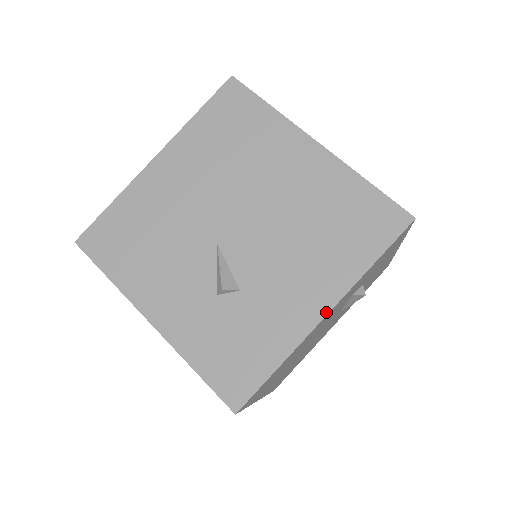
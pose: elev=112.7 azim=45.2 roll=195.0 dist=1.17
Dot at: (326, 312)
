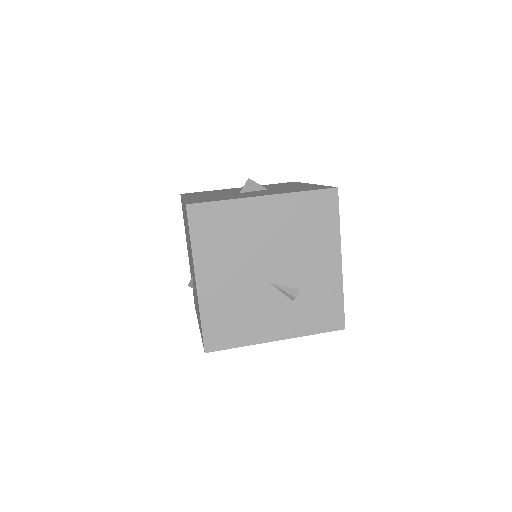
Dot at: (340, 260)
